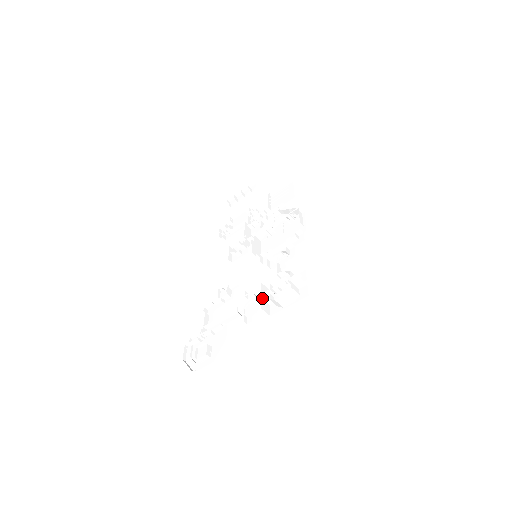
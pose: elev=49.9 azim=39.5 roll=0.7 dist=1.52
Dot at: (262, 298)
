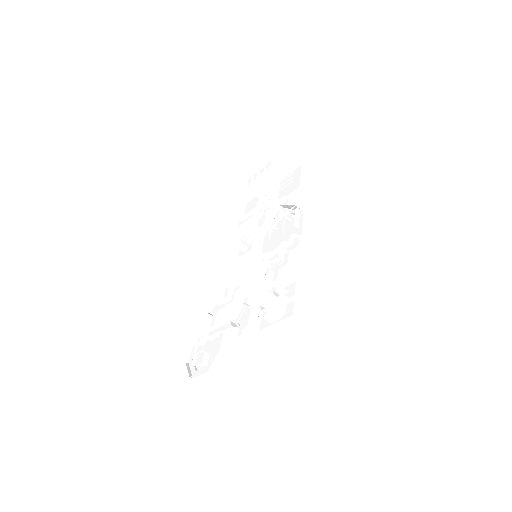
Dot at: (251, 311)
